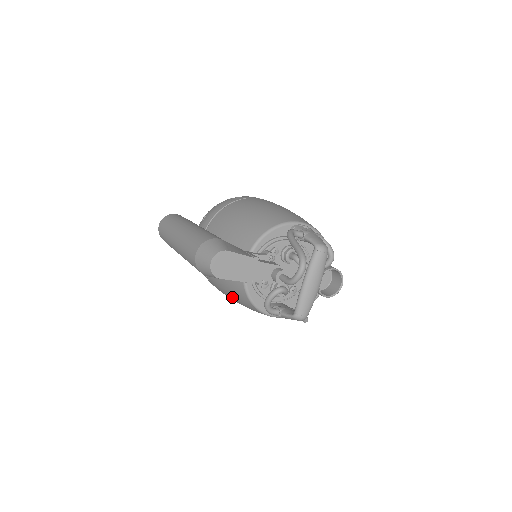
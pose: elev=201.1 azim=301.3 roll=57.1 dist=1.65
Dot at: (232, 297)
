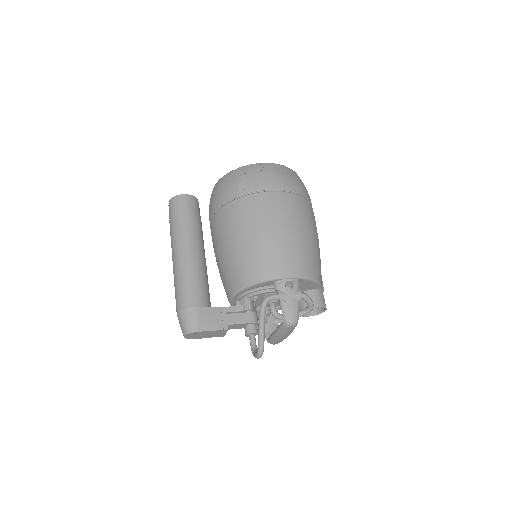
Dot at: occluded
